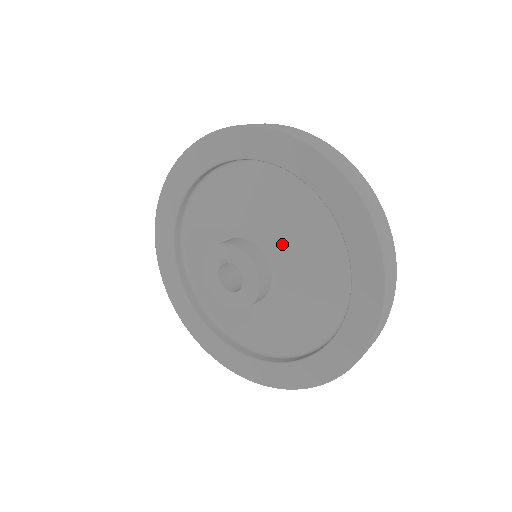
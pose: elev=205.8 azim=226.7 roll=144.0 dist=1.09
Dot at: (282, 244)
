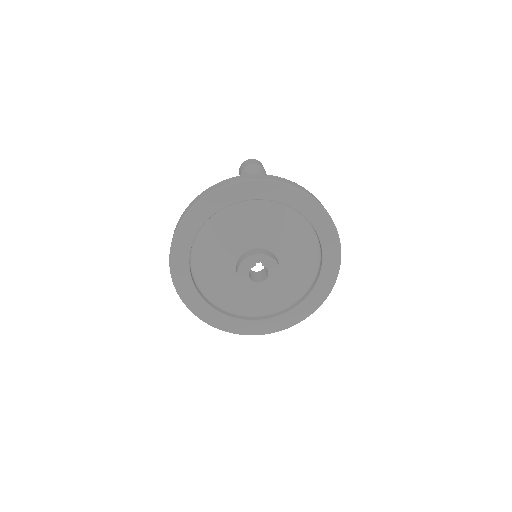
Dot at: (289, 259)
